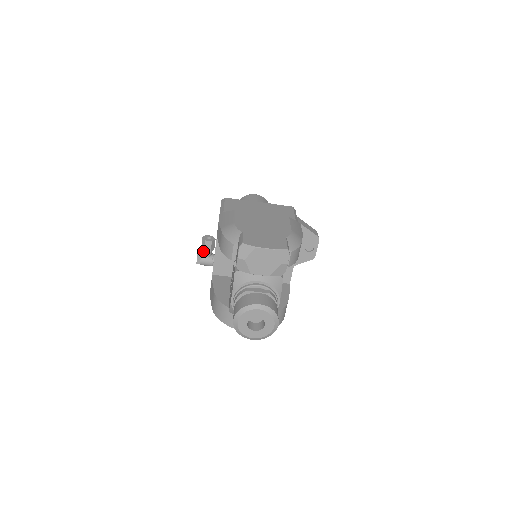
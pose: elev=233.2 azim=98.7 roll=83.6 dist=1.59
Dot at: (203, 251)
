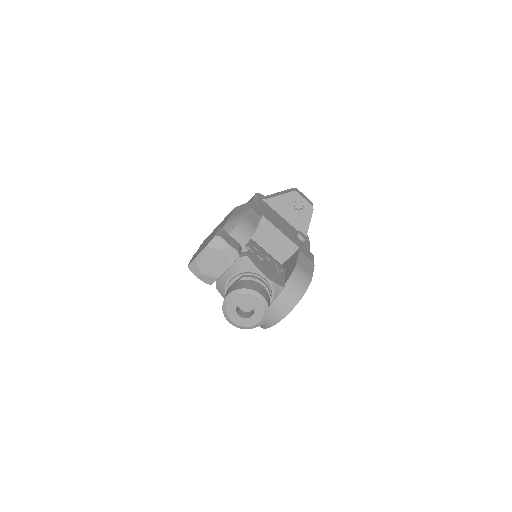
Dot at: occluded
